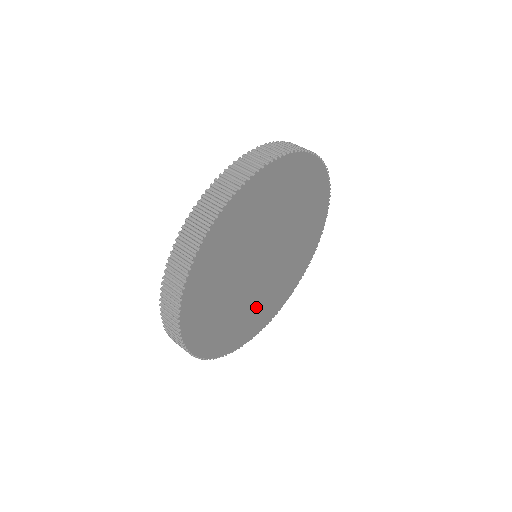
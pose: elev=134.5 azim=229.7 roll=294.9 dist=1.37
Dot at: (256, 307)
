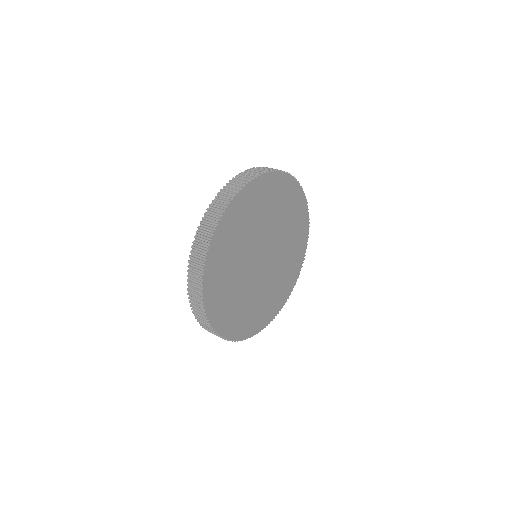
Dot at: (280, 277)
